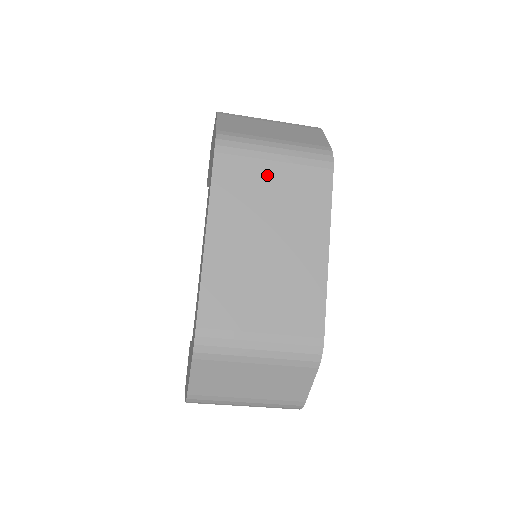
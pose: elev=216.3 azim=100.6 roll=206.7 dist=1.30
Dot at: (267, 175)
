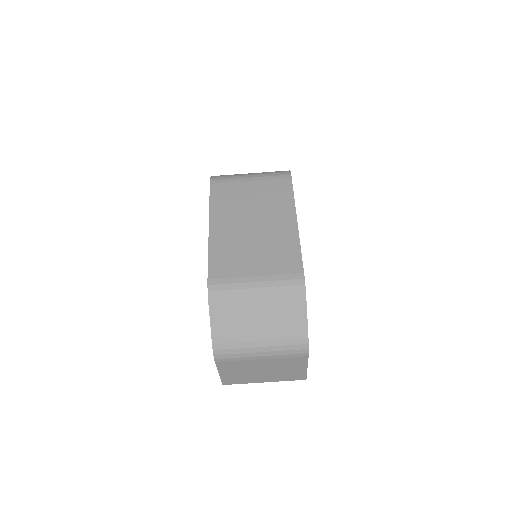
Dot at: (246, 189)
